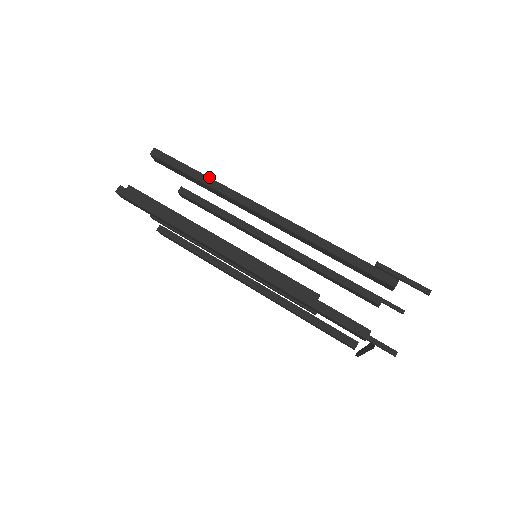
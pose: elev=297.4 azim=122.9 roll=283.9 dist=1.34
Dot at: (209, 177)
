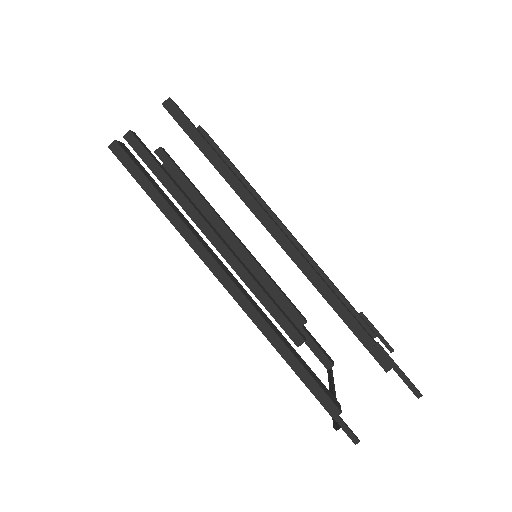
Dot at: (225, 164)
